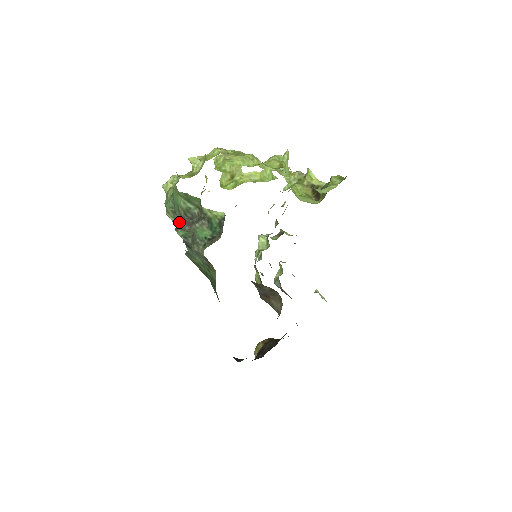
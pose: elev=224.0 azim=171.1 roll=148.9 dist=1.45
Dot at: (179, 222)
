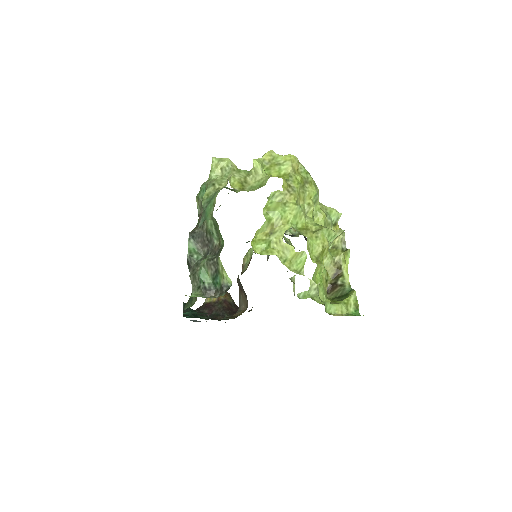
Dot at: (197, 232)
